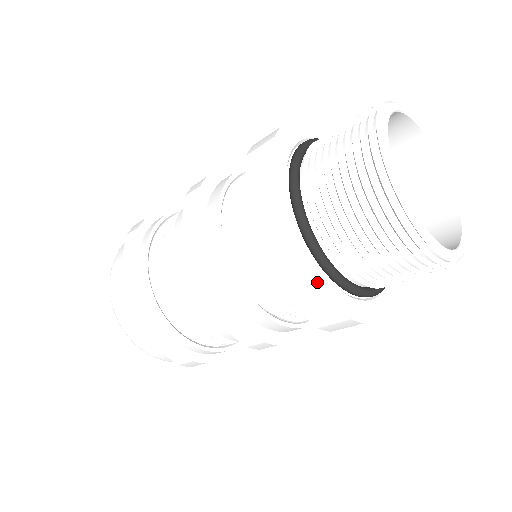
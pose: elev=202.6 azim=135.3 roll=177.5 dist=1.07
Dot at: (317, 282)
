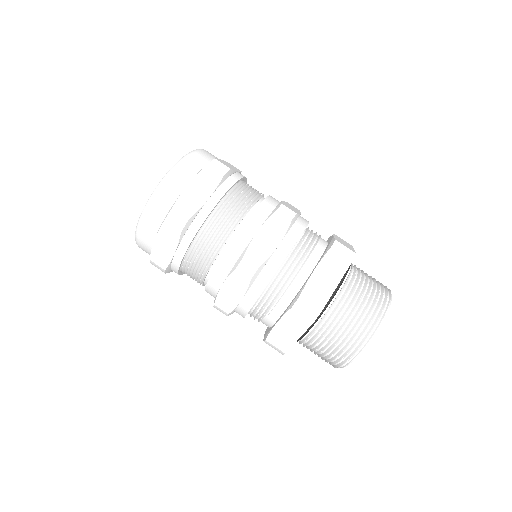
Dot at: (299, 337)
